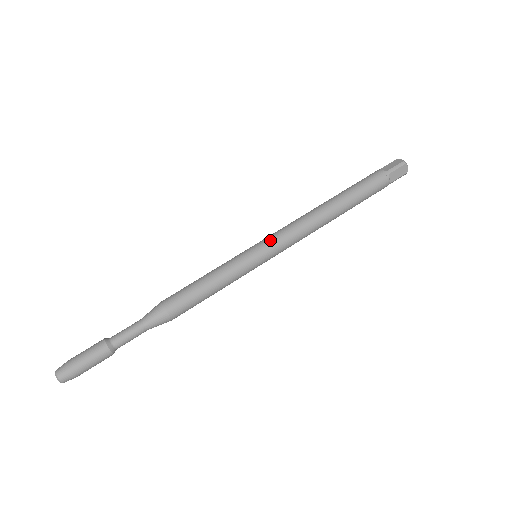
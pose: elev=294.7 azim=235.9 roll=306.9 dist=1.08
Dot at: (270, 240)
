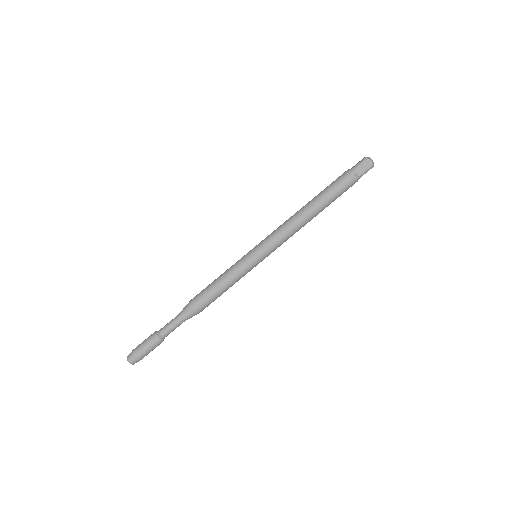
Dot at: (263, 241)
